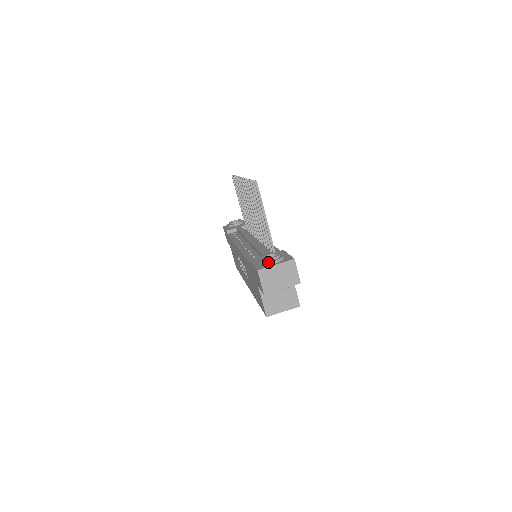
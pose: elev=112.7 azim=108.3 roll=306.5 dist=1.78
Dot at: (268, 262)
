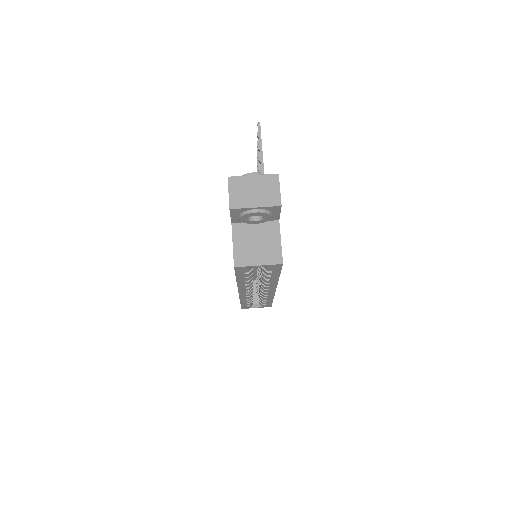
Dot at: (245, 174)
